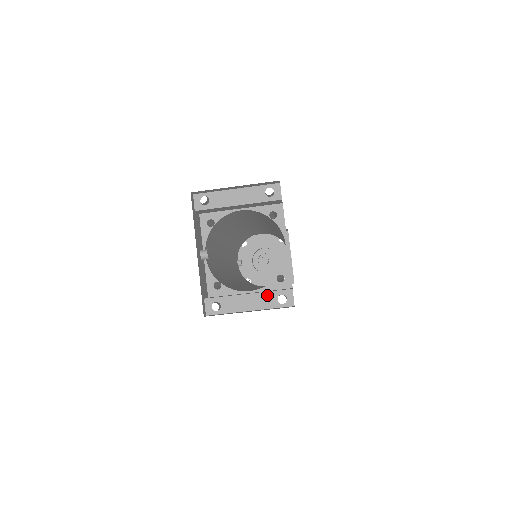
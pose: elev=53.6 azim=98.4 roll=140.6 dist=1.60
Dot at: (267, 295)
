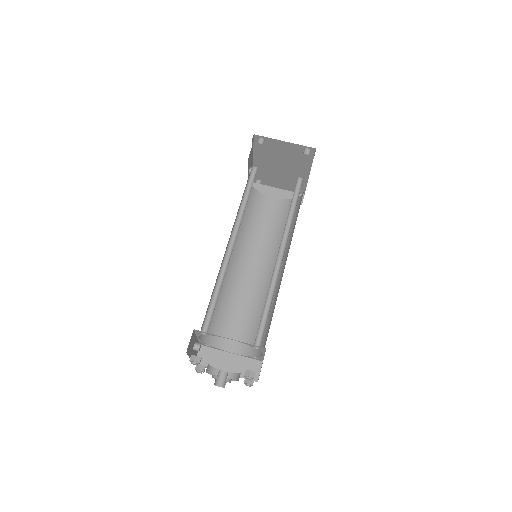
Dot at: occluded
